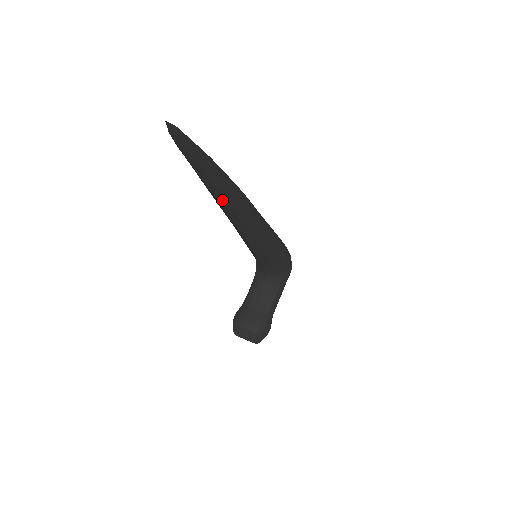
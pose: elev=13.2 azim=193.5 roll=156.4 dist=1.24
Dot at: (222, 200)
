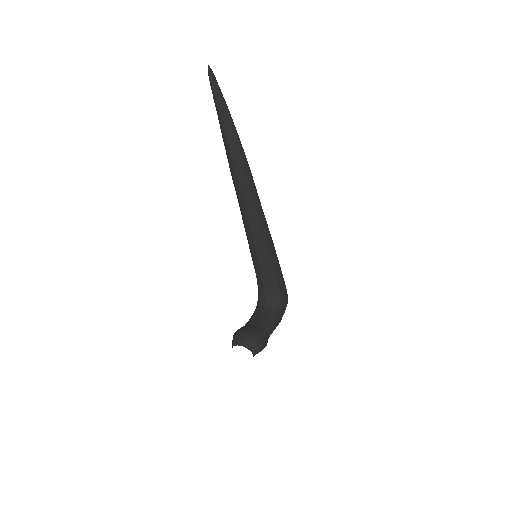
Dot at: (233, 153)
